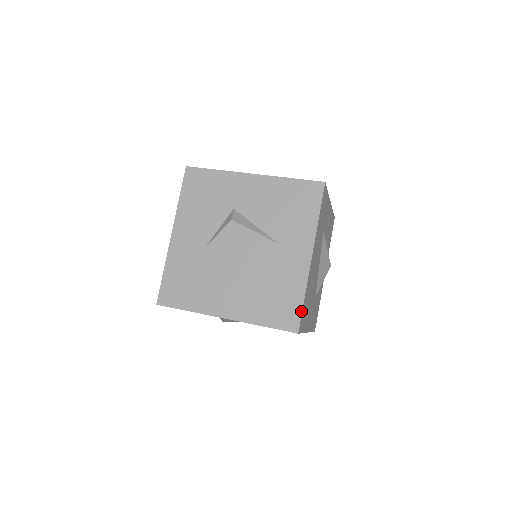
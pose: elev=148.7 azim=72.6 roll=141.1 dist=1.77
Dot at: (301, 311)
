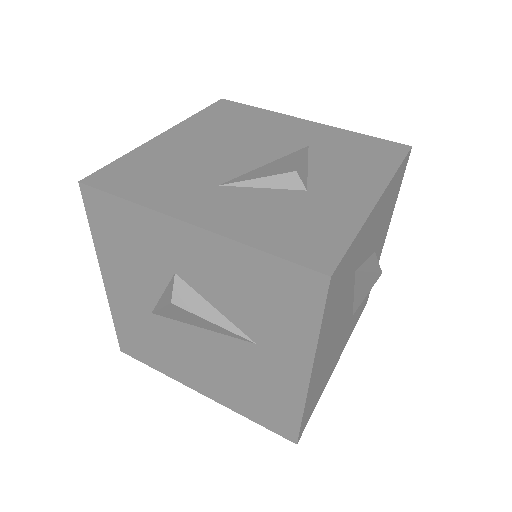
Dot at: (299, 427)
